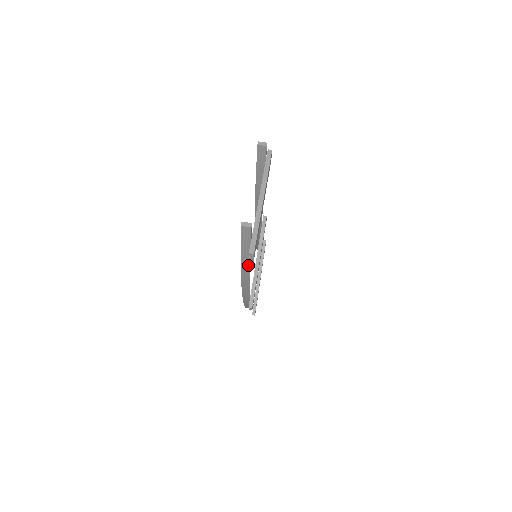
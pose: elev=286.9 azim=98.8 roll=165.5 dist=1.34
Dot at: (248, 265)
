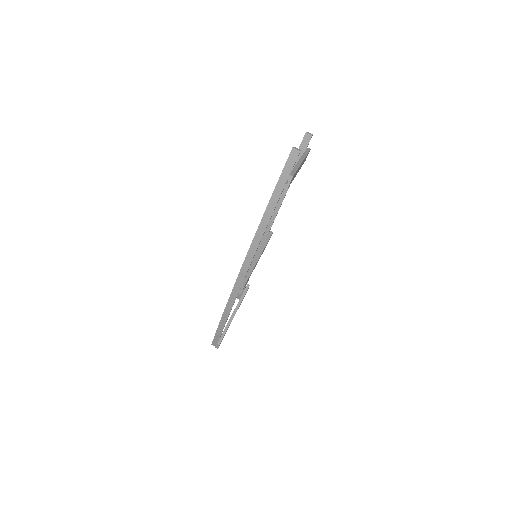
Dot at: (274, 206)
